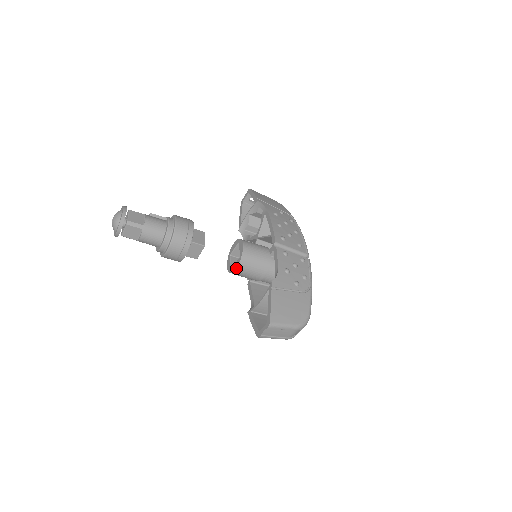
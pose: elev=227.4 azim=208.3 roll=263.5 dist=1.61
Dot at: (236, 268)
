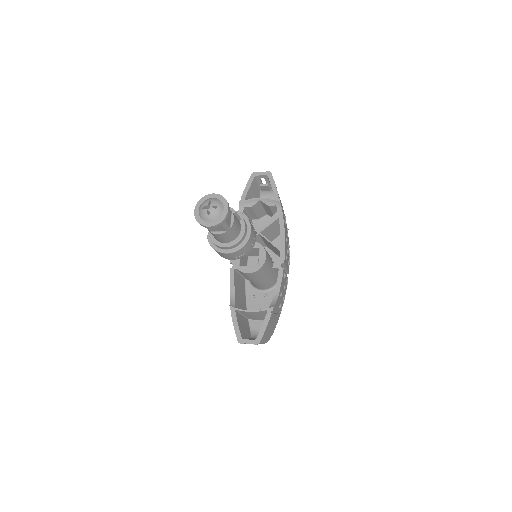
Dot at: (249, 273)
